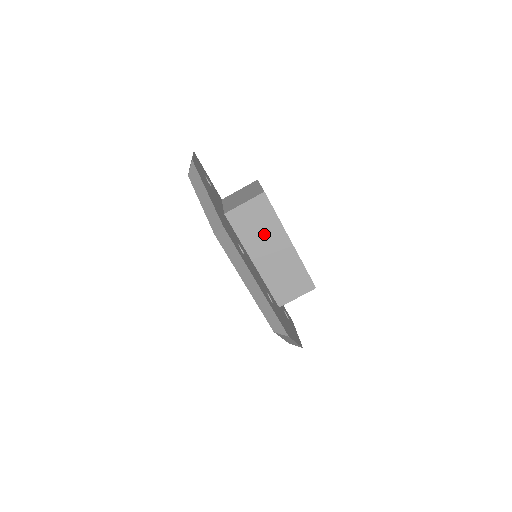
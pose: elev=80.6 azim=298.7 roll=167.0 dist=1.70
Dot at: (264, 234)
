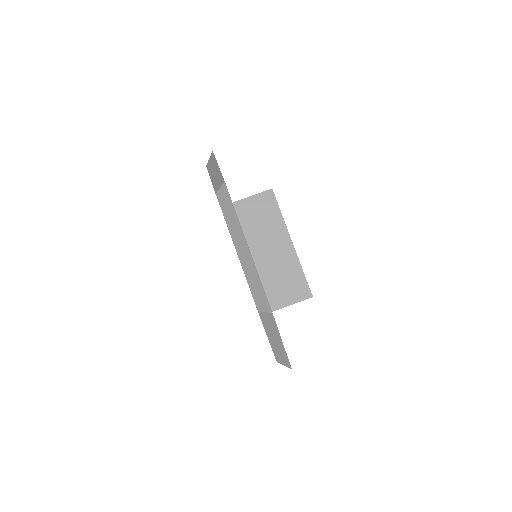
Dot at: (266, 229)
